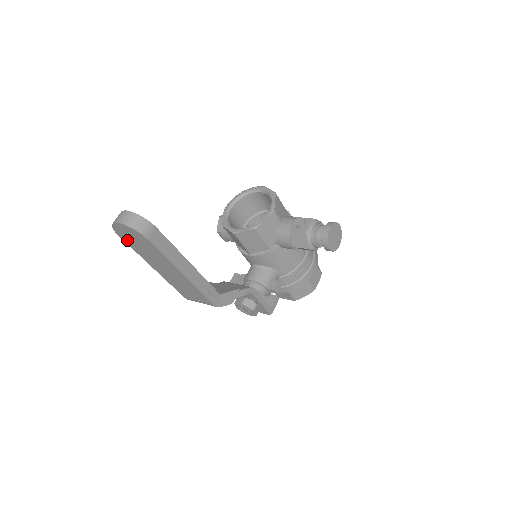
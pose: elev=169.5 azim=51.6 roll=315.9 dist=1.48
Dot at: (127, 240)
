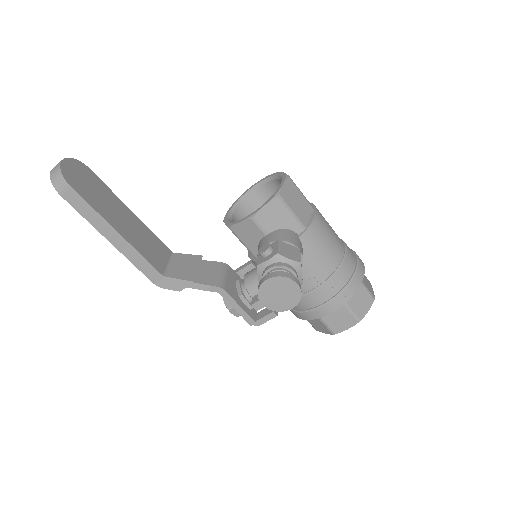
Dot at: occluded
